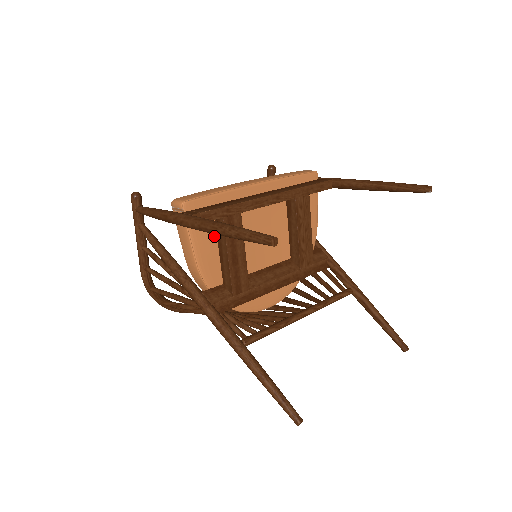
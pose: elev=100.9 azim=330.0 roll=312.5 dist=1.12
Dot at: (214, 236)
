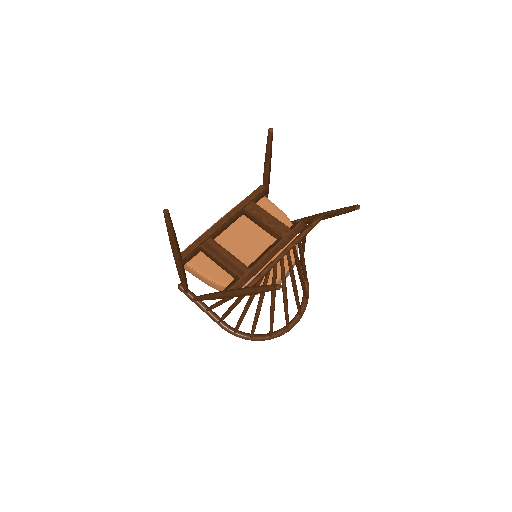
Dot at: (209, 260)
